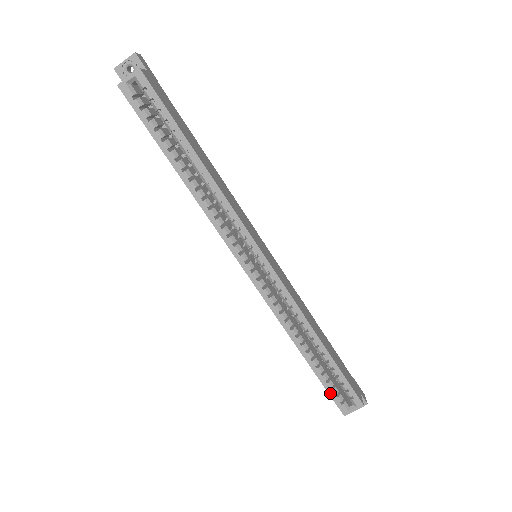
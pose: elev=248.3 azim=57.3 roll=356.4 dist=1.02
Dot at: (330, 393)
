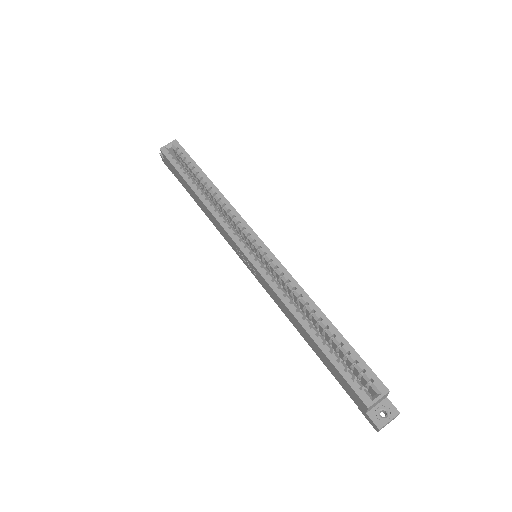
Dot at: (344, 376)
